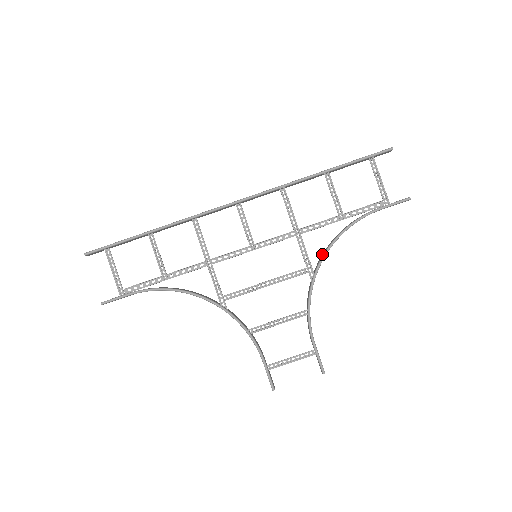
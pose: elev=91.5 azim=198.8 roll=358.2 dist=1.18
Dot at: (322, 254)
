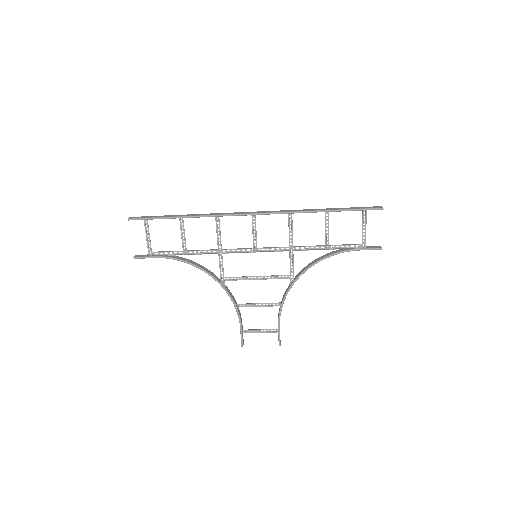
Dot at: (305, 267)
